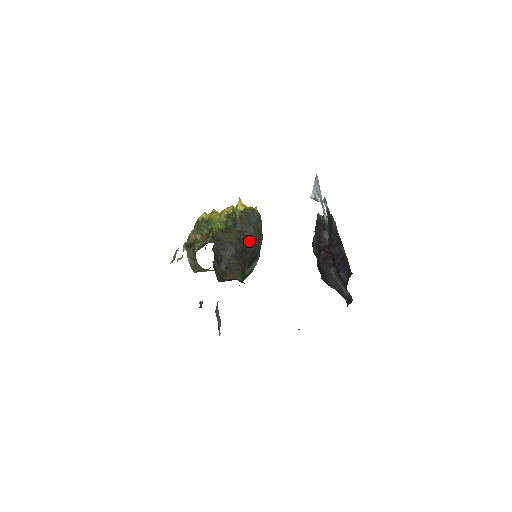
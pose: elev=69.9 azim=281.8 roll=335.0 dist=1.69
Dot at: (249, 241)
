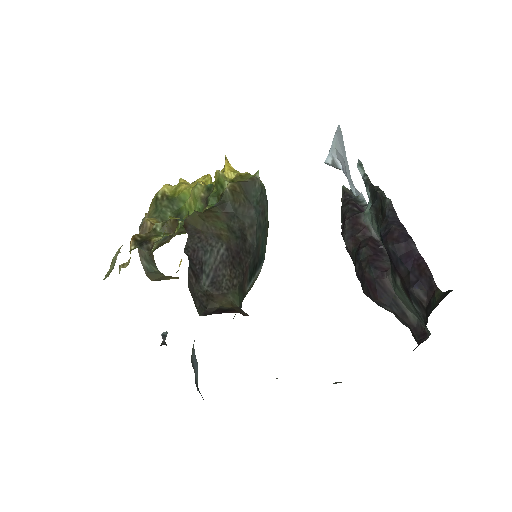
Dot at: (249, 232)
